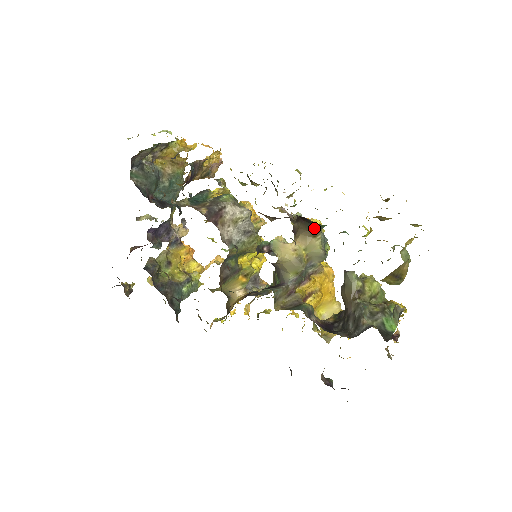
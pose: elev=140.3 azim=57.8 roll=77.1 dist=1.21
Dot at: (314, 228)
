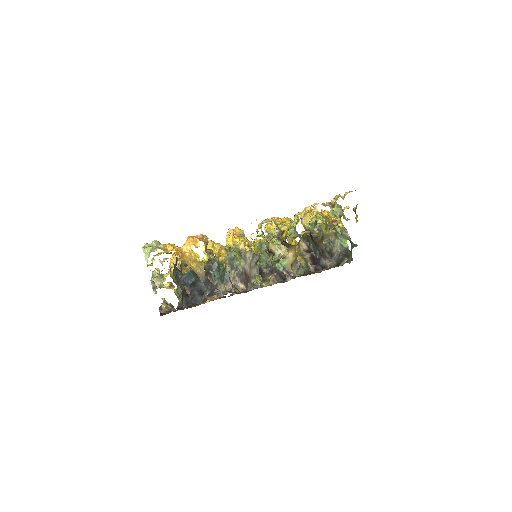
Dot at: occluded
